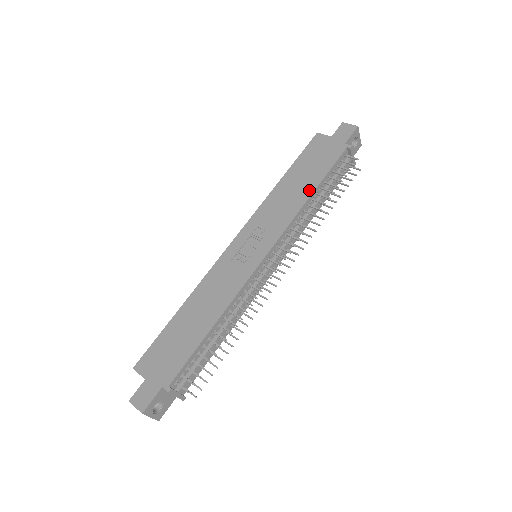
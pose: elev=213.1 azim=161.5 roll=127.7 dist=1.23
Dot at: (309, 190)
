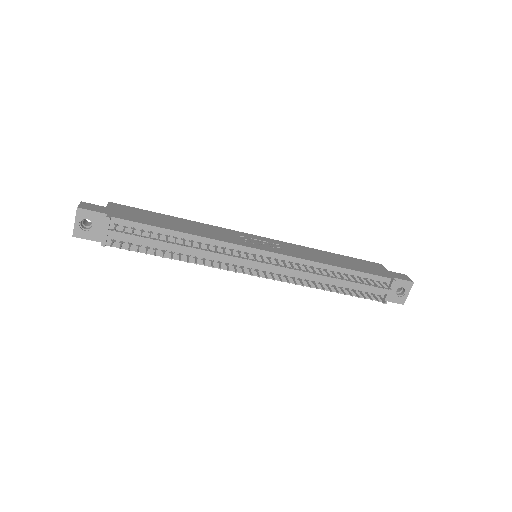
Dot at: (337, 264)
